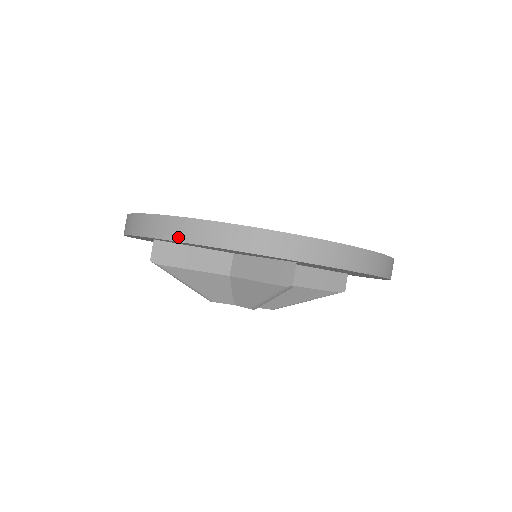
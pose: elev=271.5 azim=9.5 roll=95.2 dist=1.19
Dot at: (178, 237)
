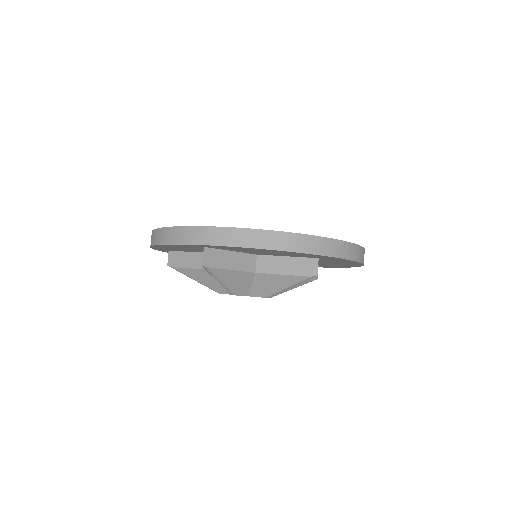
Dot at: (246, 244)
